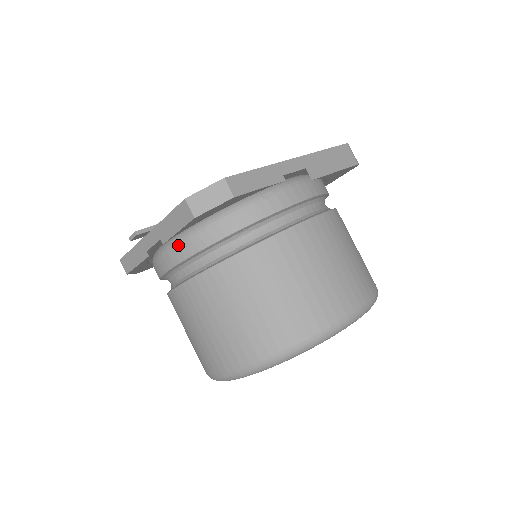
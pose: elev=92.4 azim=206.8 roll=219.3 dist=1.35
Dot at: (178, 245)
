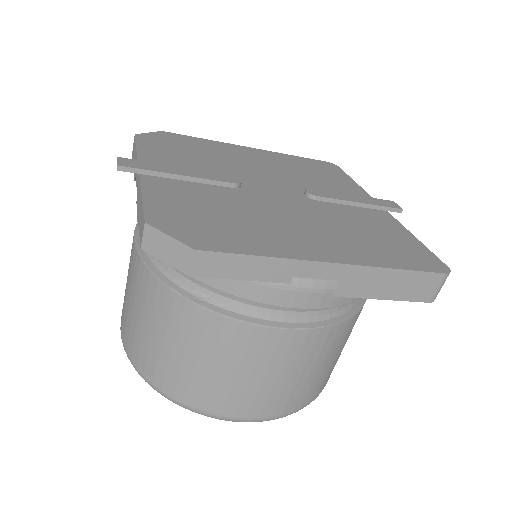
Dot at: occluded
